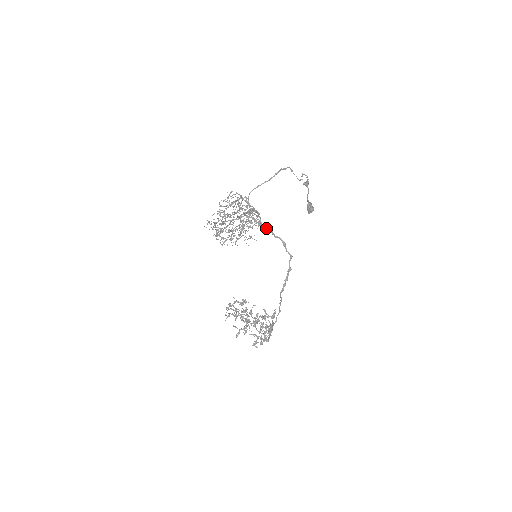
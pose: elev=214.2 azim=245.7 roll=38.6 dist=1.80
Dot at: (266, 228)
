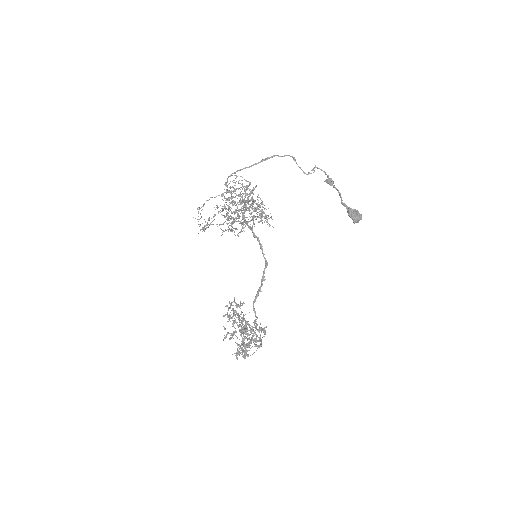
Dot at: (246, 223)
